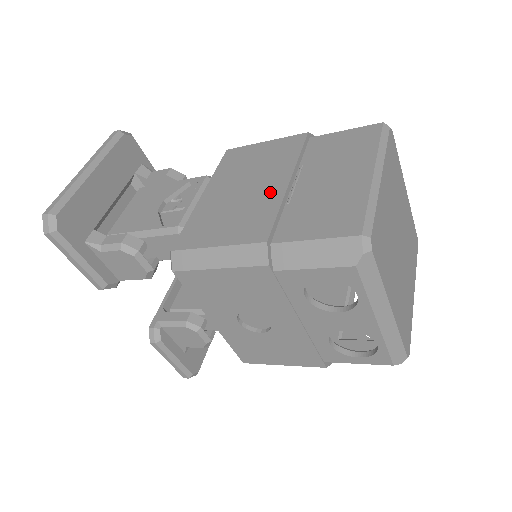
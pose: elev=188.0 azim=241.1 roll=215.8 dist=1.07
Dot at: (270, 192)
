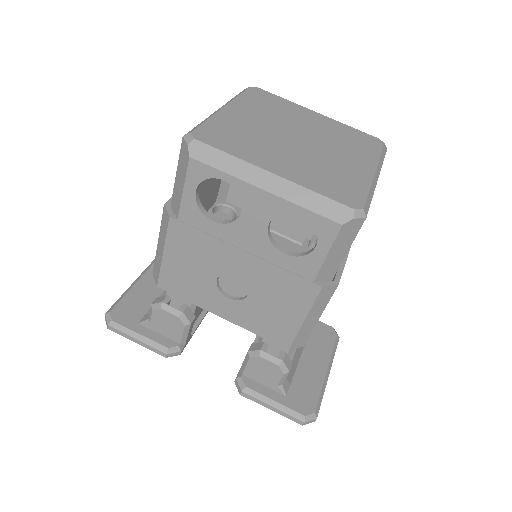
Dot at: occluded
